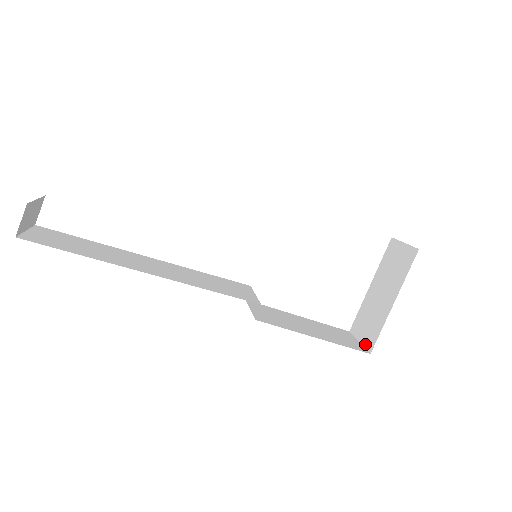
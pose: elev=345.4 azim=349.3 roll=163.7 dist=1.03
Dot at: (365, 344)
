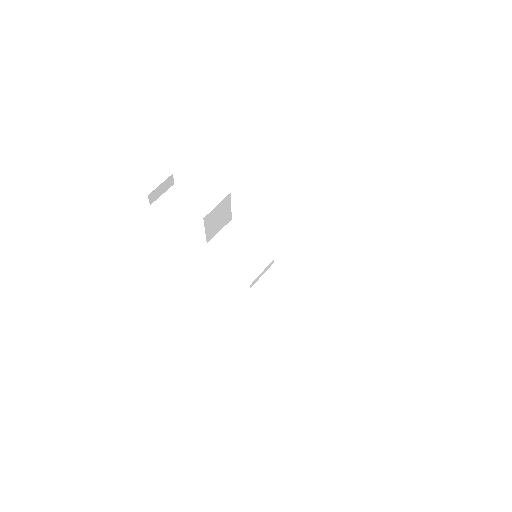
Dot at: occluded
